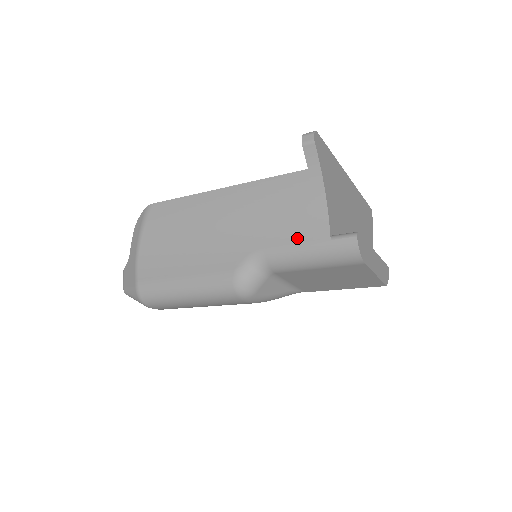
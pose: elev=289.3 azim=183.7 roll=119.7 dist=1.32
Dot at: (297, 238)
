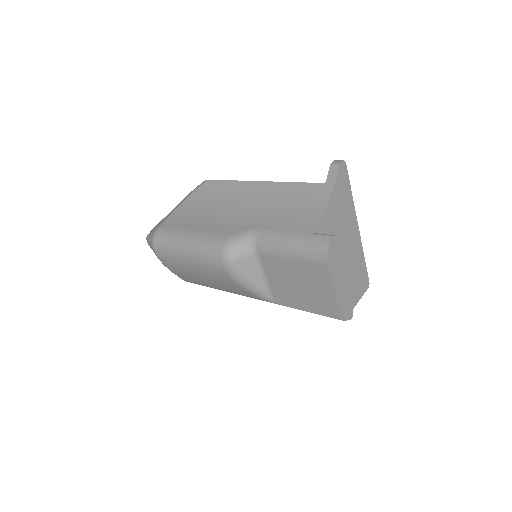
Dot at: (289, 227)
